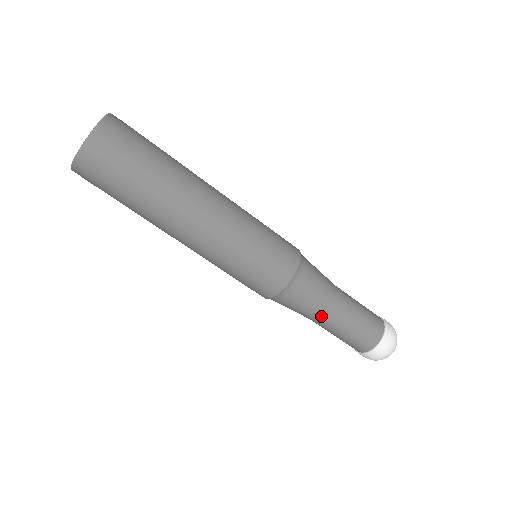
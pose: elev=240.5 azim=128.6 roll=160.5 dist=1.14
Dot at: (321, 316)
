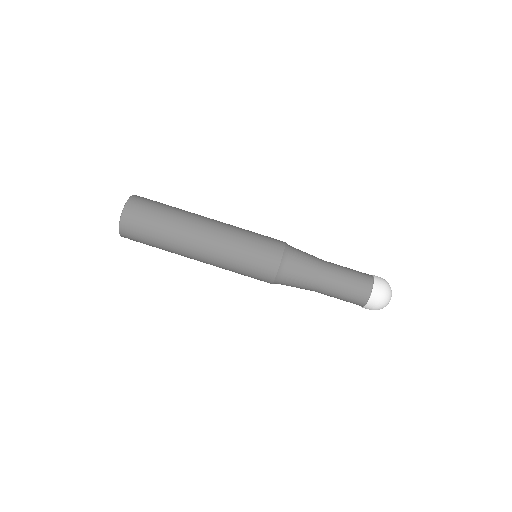
Dot at: (322, 264)
